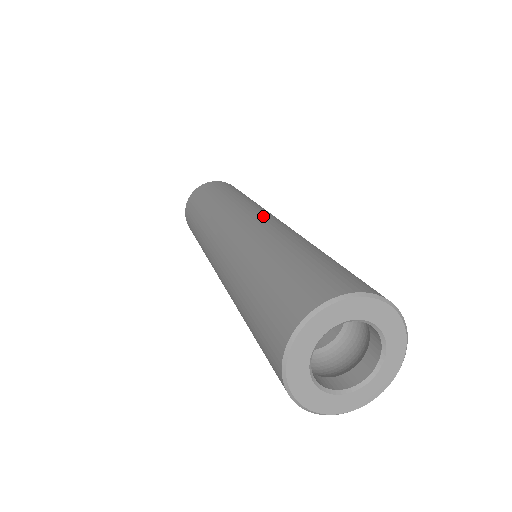
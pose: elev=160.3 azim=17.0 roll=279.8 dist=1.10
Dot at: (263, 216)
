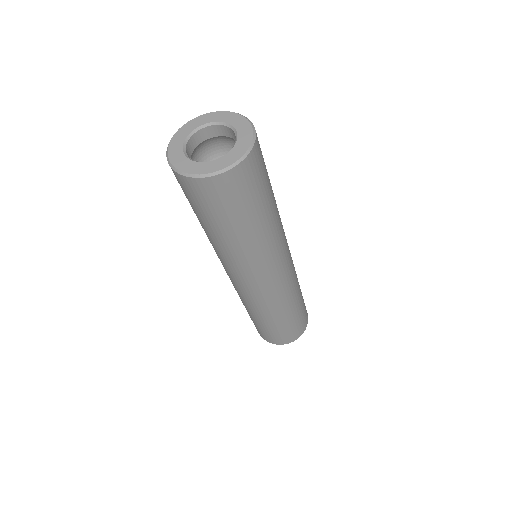
Dot at: occluded
